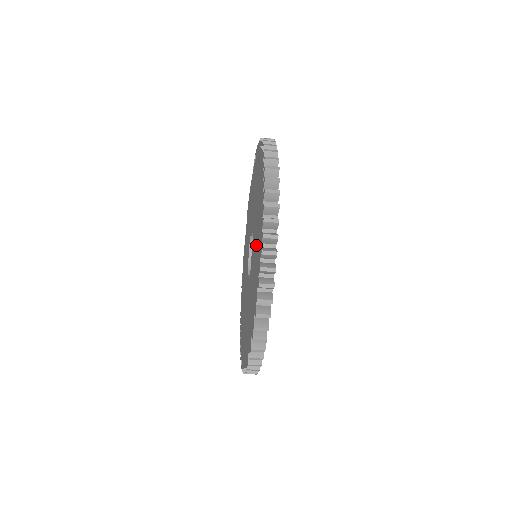
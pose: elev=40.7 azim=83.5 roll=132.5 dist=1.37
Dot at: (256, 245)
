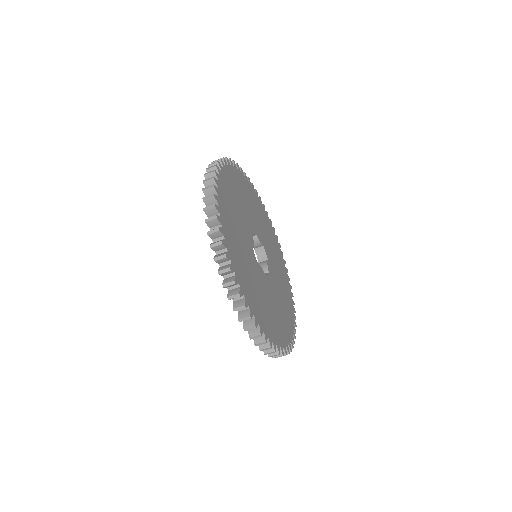
Dot at: occluded
